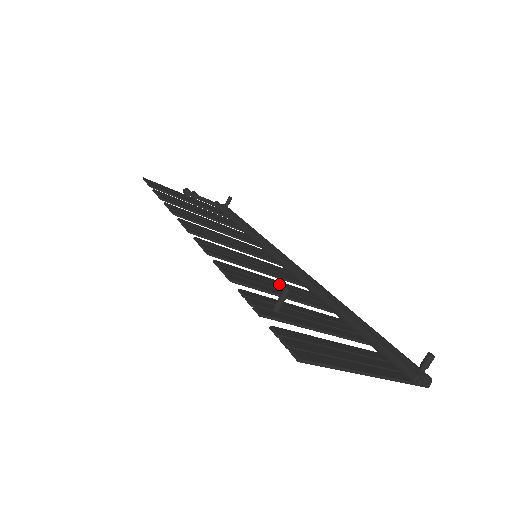
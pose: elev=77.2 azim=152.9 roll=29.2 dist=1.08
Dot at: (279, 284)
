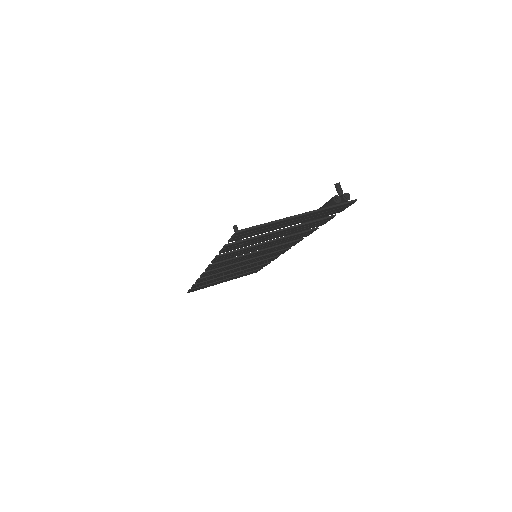
Dot at: occluded
